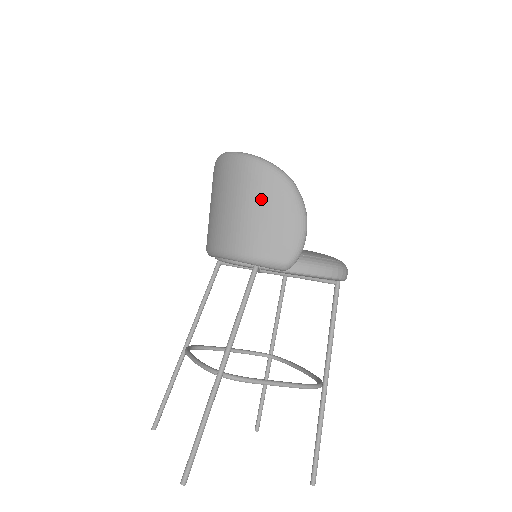
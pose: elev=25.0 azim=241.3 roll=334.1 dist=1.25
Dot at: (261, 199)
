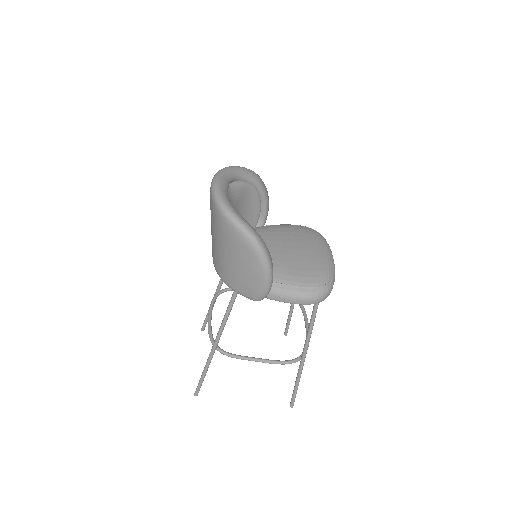
Dot at: (231, 250)
